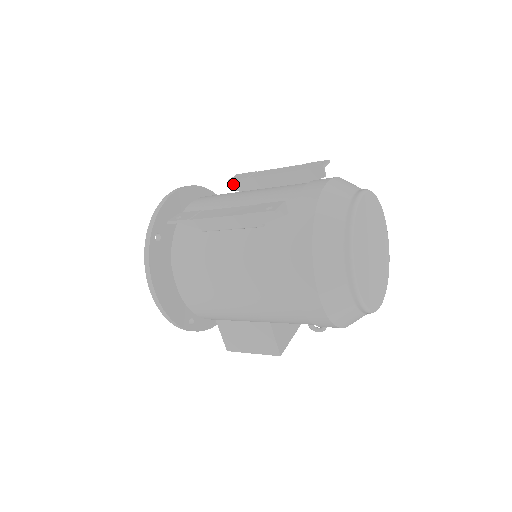
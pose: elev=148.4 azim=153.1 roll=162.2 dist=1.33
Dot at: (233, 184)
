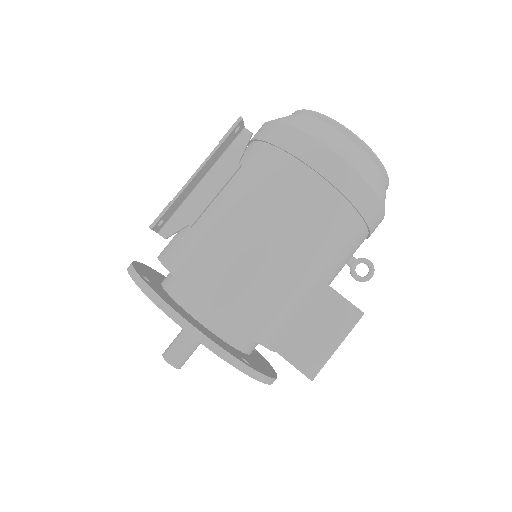
Dot at: occluded
